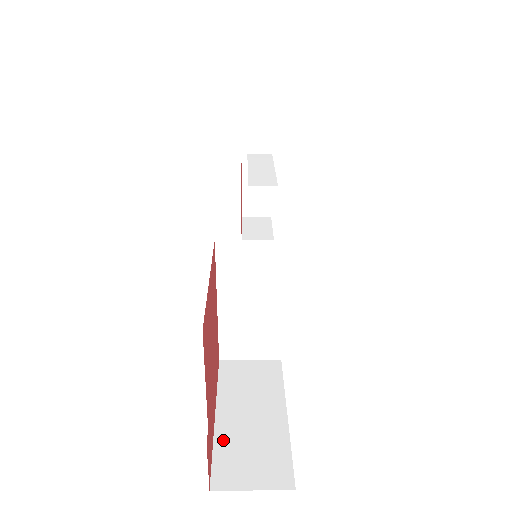
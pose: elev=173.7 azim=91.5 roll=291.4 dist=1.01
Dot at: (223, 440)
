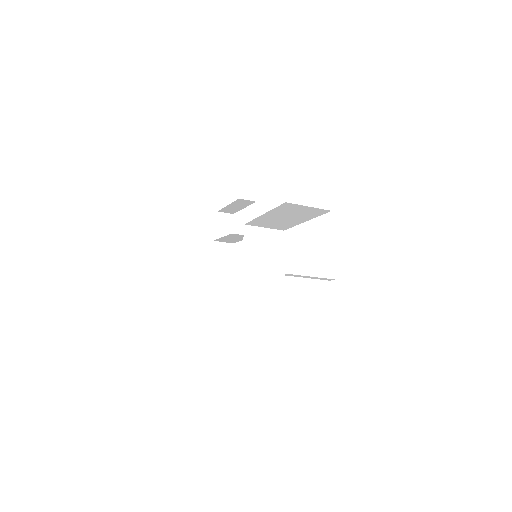
Dot at: occluded
